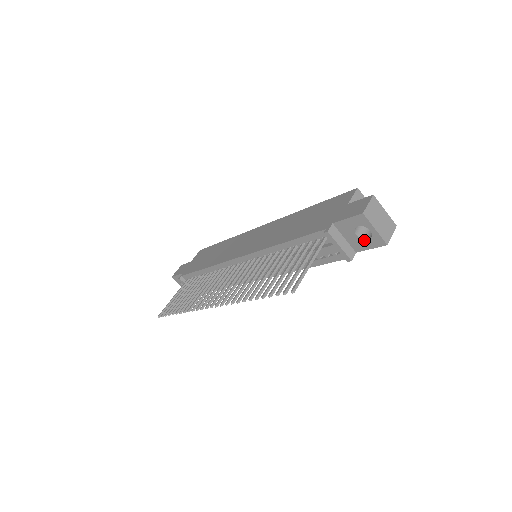
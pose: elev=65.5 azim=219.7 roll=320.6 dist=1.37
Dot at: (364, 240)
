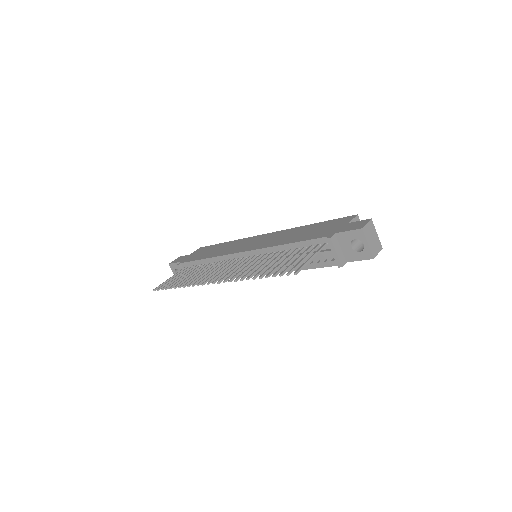
Dot at: (356, 252)
